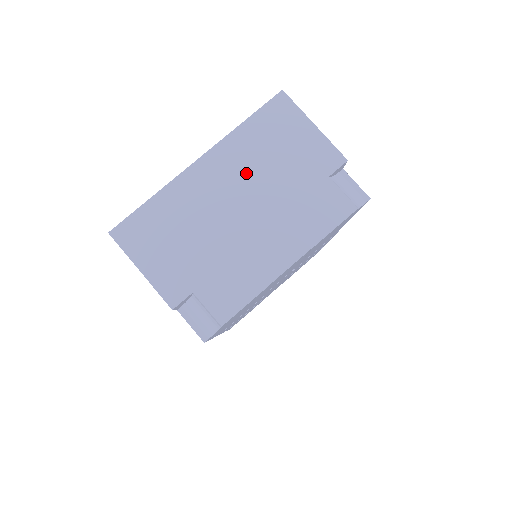
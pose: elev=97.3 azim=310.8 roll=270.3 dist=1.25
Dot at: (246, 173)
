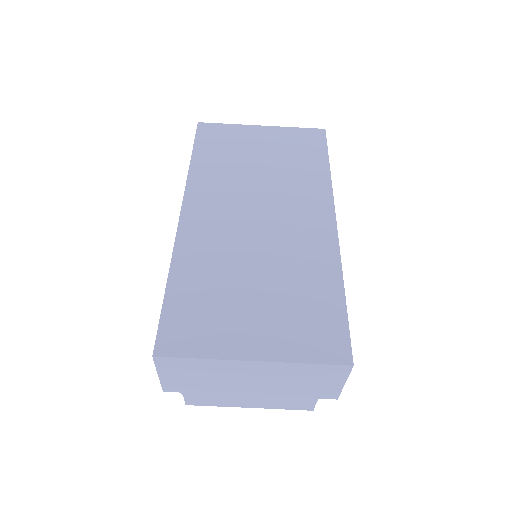
Dot at: (275, 378)
